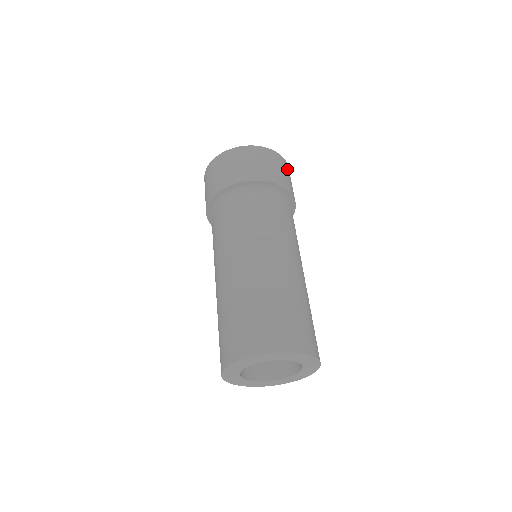
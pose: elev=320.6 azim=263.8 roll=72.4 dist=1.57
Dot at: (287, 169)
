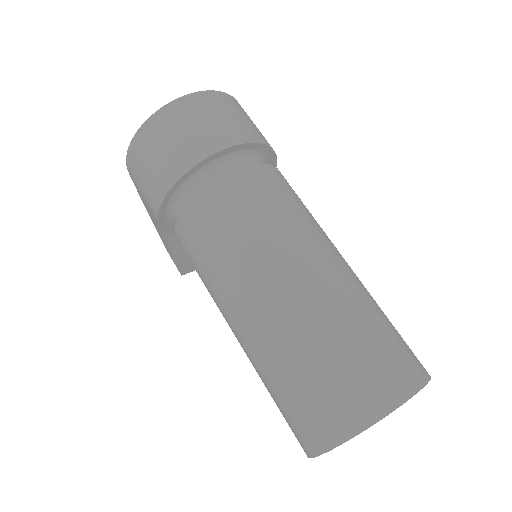
Dot at: occluded
